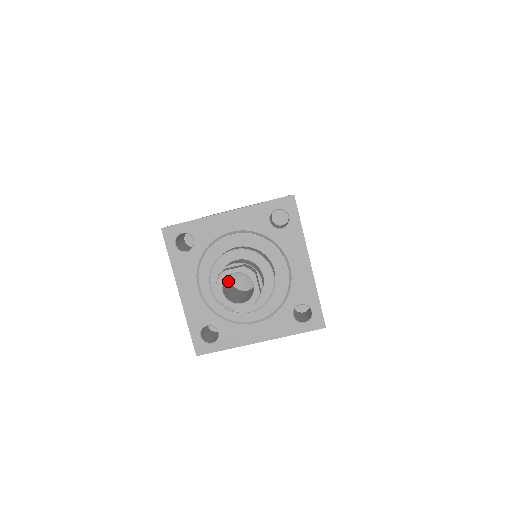
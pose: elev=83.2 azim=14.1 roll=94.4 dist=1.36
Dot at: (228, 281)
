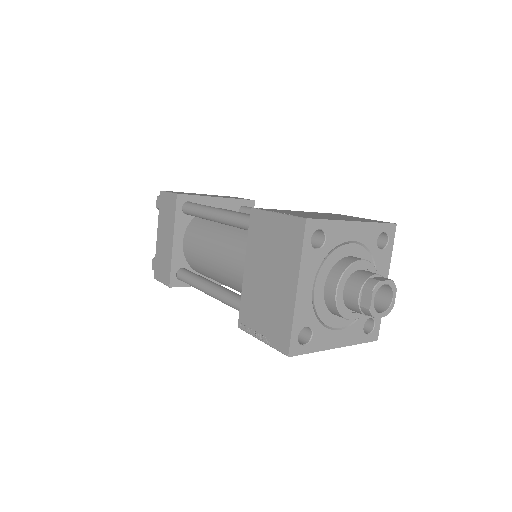
Dot at: occluded
